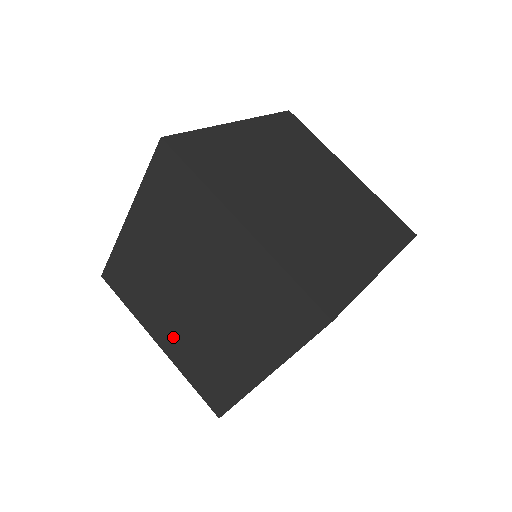
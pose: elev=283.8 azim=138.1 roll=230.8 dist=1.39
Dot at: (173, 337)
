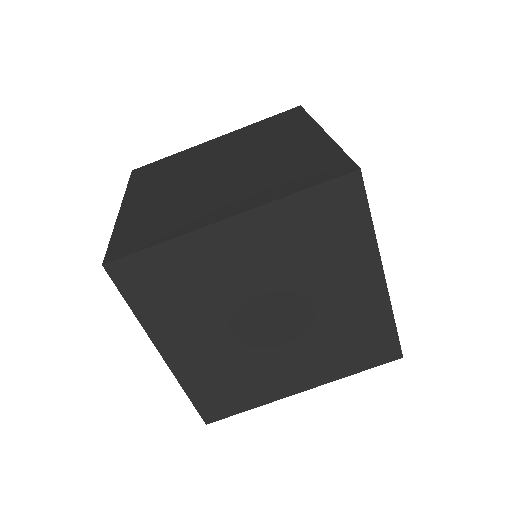
Dot at: (150, 200)
